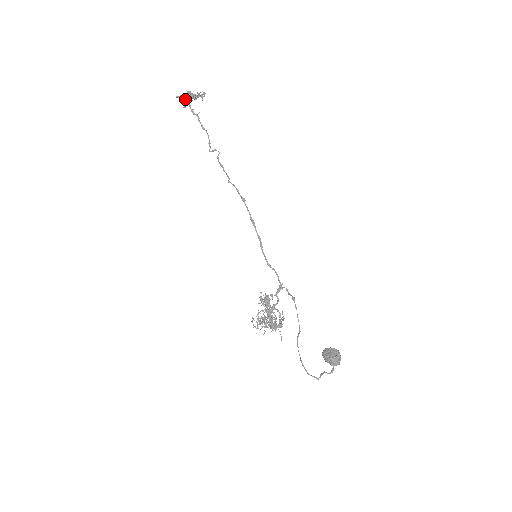
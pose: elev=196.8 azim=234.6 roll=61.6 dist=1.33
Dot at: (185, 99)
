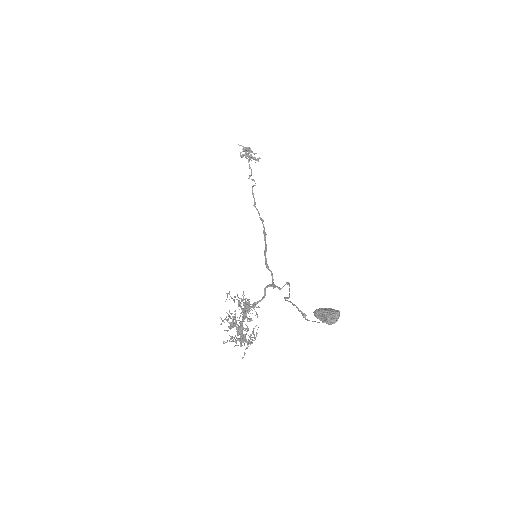
Dot at: (244, 148)
